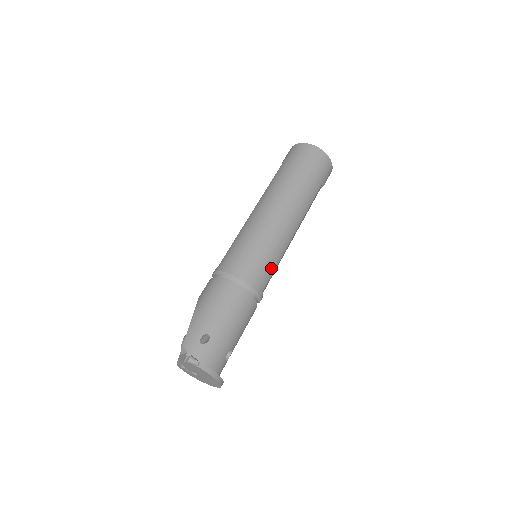
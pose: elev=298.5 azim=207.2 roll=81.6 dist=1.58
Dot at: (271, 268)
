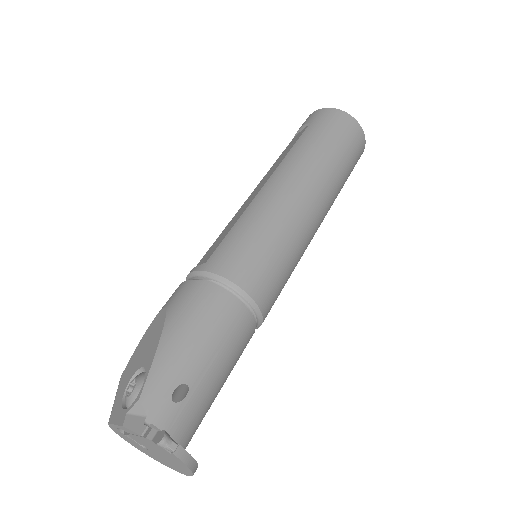
Dot at: (284, 282)
